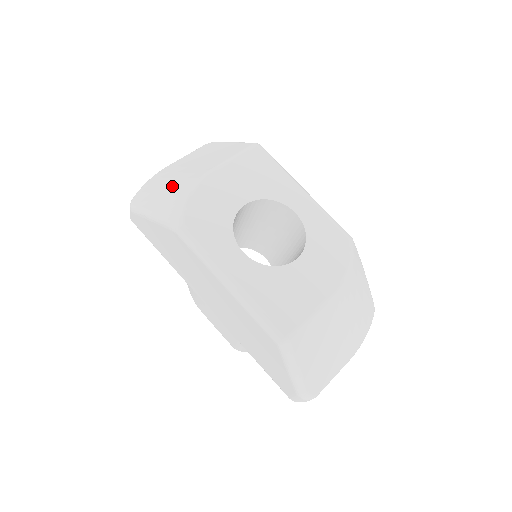
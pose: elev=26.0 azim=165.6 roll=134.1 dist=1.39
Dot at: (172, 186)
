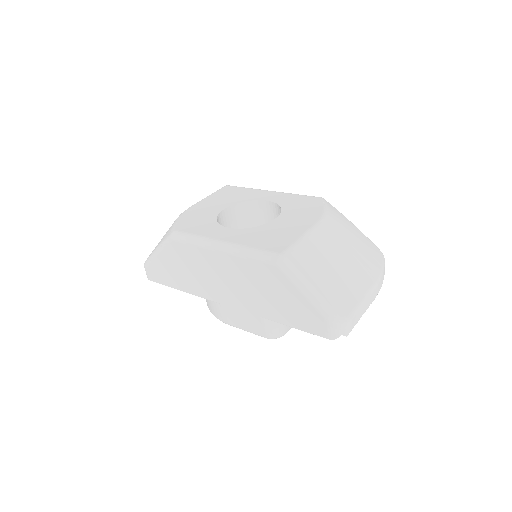
Dot at: occluded
